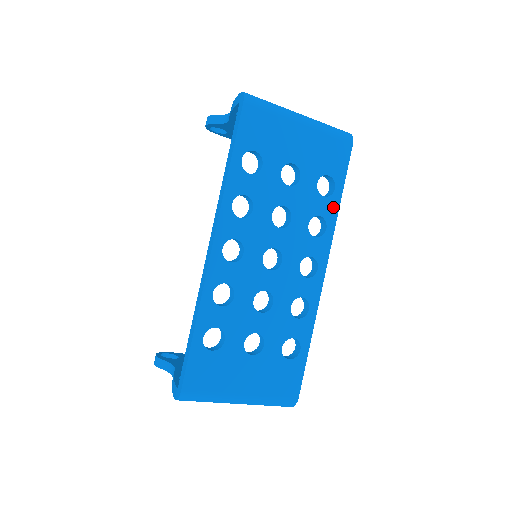
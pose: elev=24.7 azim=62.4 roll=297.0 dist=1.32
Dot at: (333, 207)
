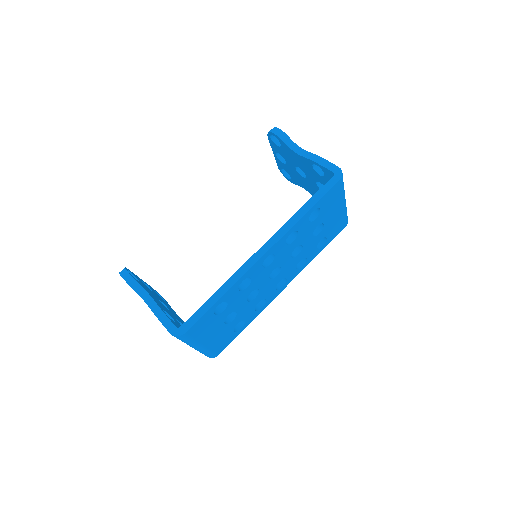
Dot at: (314, 256)
